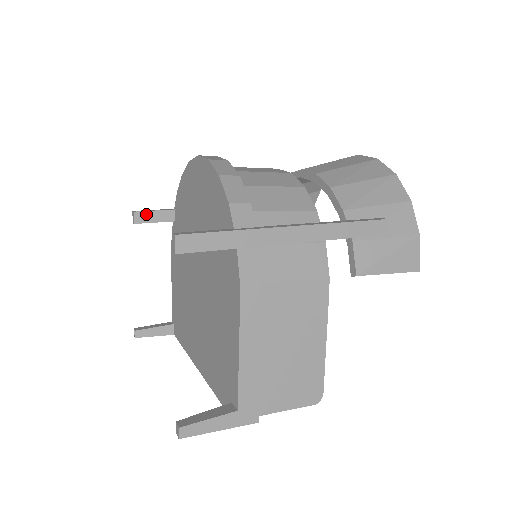
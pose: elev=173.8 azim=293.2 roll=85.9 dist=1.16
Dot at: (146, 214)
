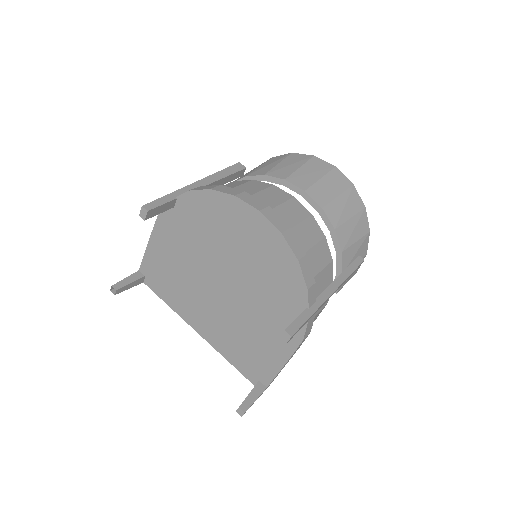
Dot at: (156, 209)
